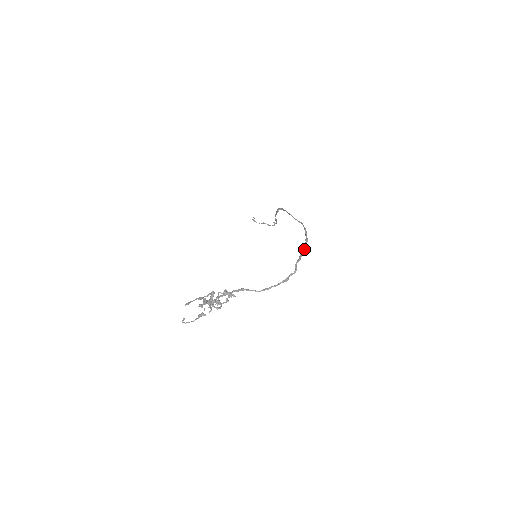
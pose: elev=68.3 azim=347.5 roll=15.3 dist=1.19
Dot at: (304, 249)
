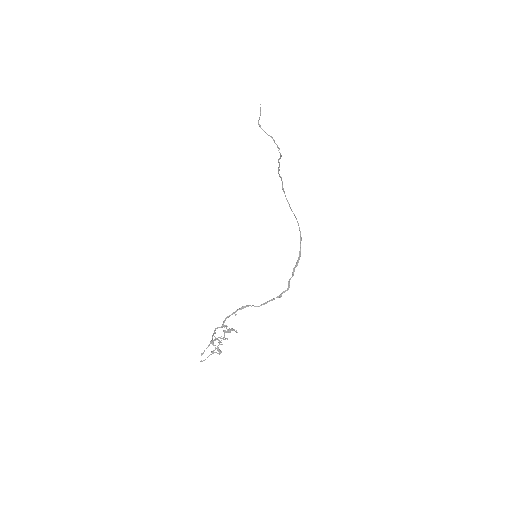
Dot at: occluded
